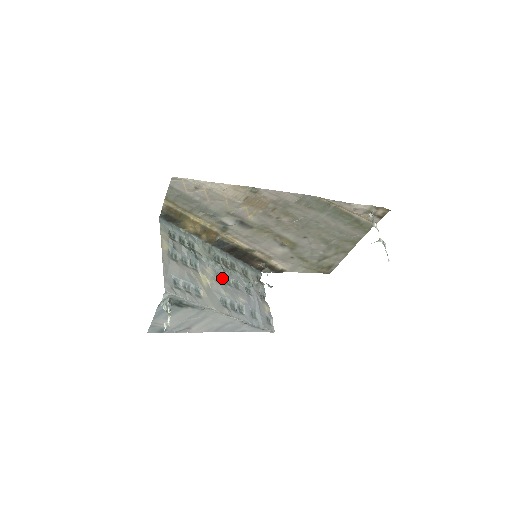
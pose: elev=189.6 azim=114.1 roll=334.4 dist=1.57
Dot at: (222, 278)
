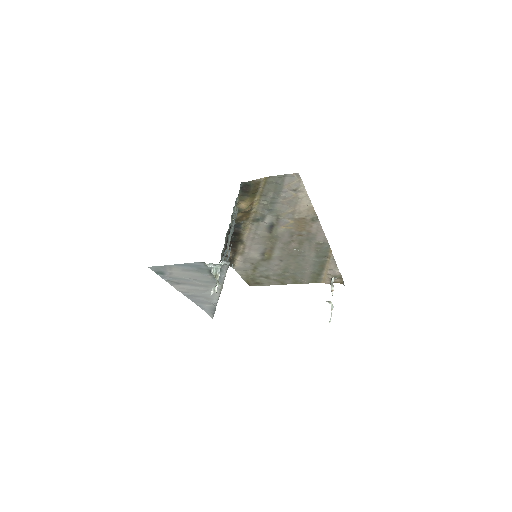
Dot at: occluded
